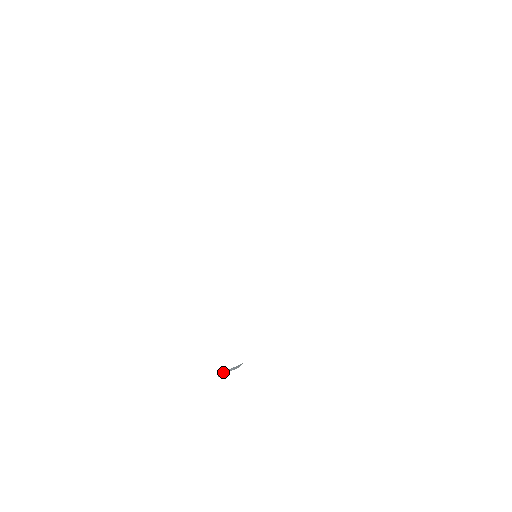
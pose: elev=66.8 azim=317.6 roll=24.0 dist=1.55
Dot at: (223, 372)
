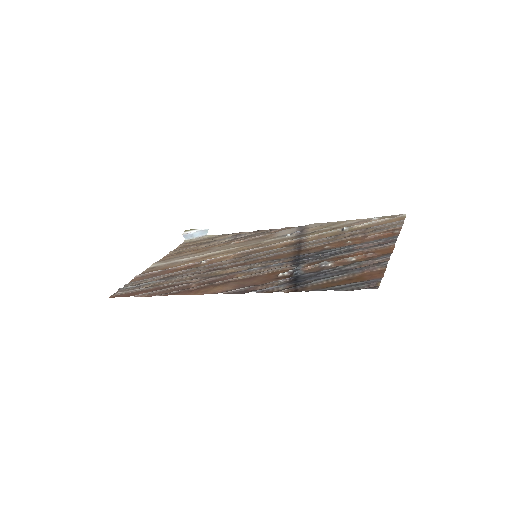
Dot at: (189, 235)
